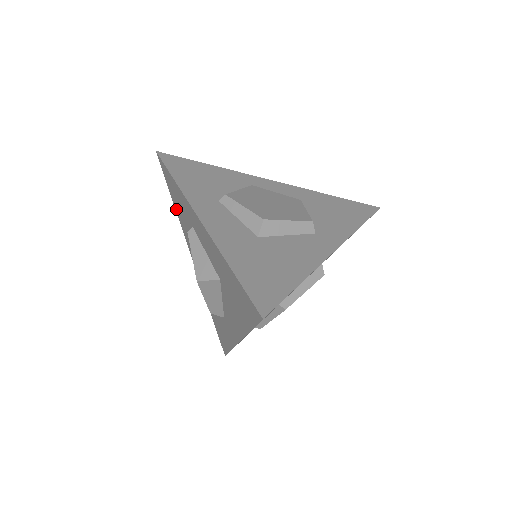
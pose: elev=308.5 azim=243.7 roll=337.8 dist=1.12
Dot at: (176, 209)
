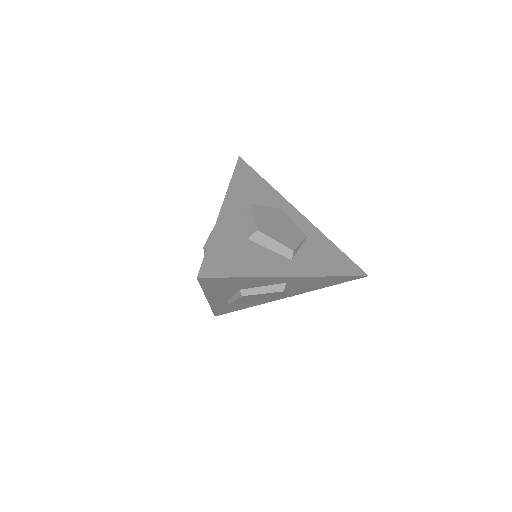
Dot at: occluded
